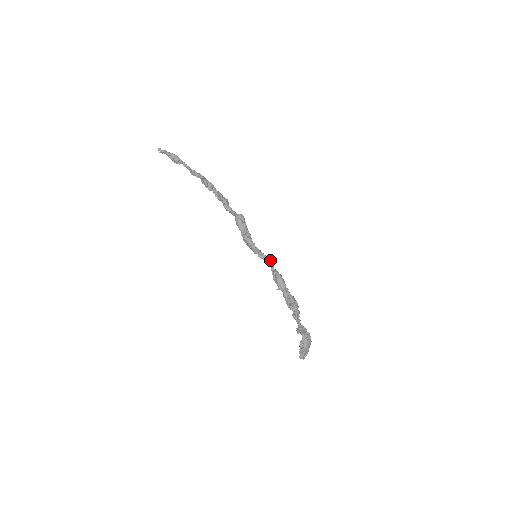
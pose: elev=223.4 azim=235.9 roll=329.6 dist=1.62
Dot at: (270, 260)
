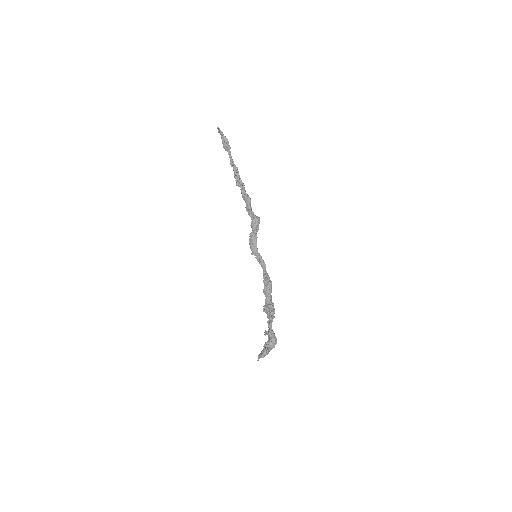
Dot at: occluded
